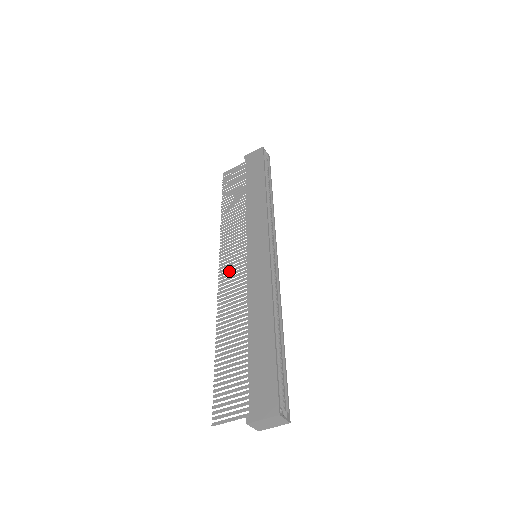
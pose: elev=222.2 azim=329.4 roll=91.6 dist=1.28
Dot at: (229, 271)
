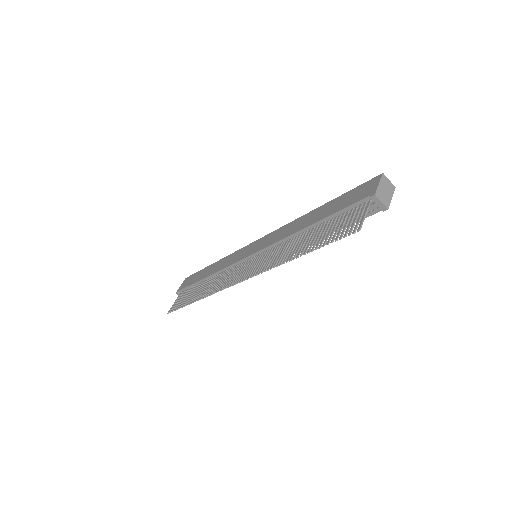
Dot at: (247, 271)
